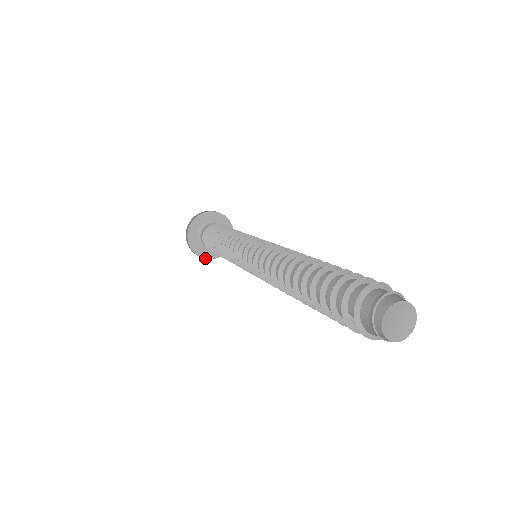
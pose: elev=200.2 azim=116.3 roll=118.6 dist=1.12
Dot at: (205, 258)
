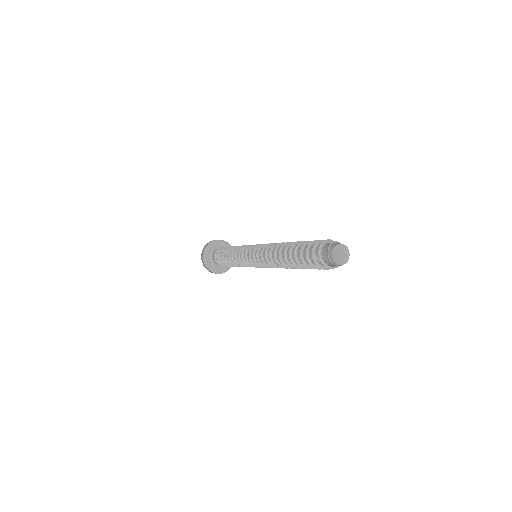
Dot at: (211, 271)
